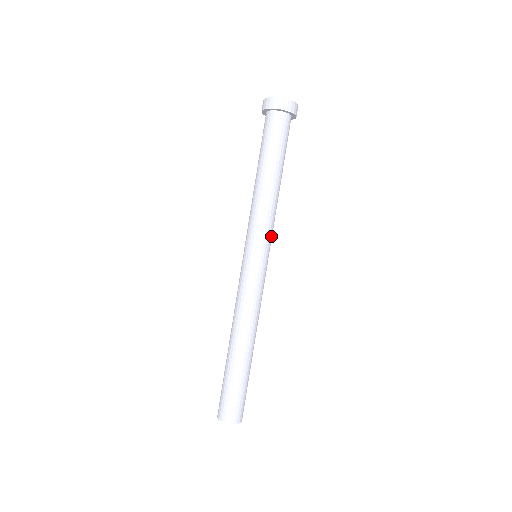
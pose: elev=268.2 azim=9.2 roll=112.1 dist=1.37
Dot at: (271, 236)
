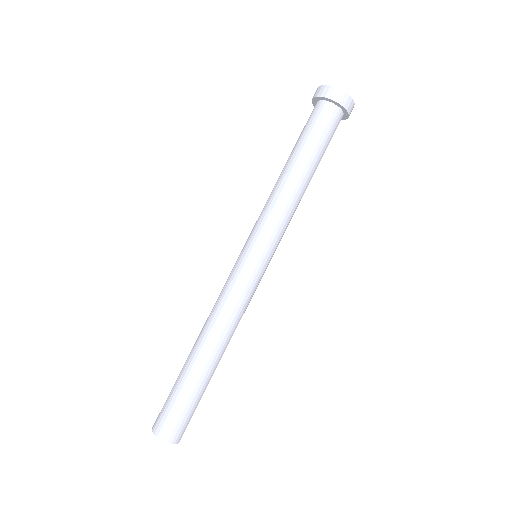
Dot at: (273, 234)
